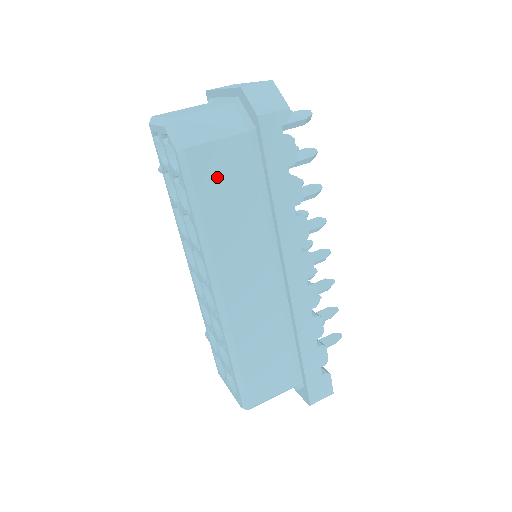
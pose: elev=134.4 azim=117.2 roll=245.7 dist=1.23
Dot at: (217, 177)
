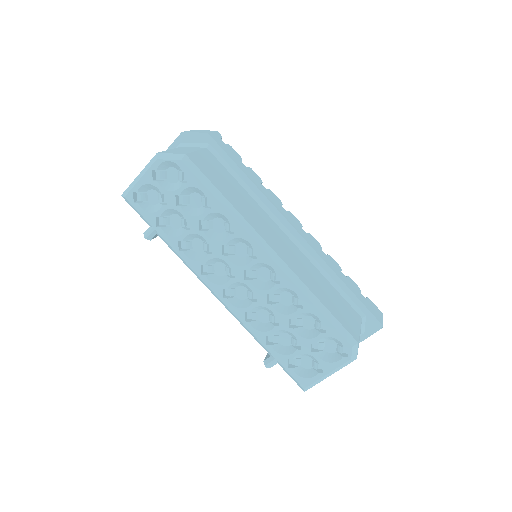
Dot at: (212, 172)
